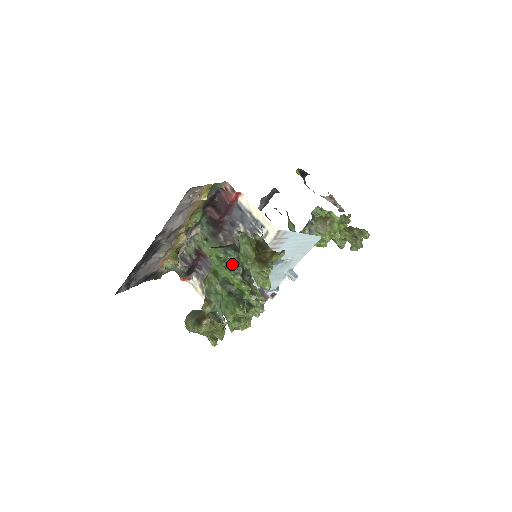
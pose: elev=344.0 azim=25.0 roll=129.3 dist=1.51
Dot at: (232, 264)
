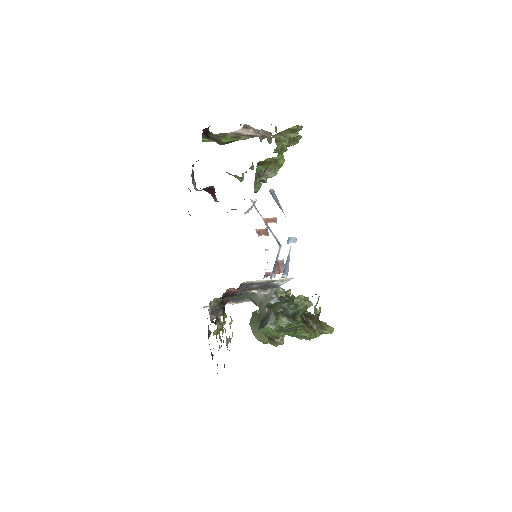
Dot at: (284, 325)
